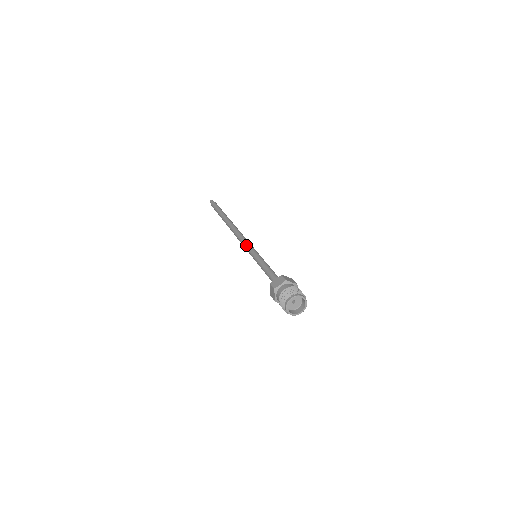
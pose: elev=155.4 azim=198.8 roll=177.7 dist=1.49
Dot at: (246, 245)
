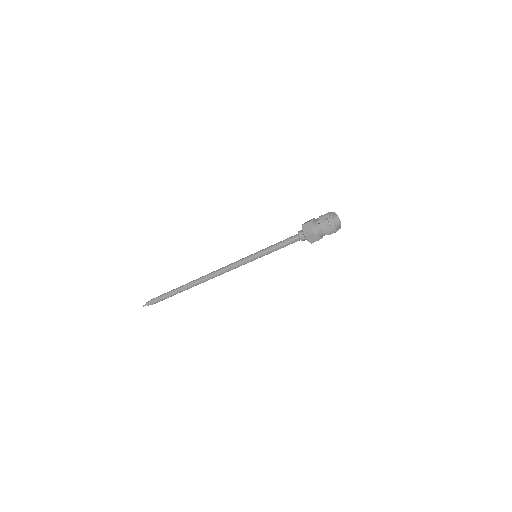
Dot at: (238, 260)
